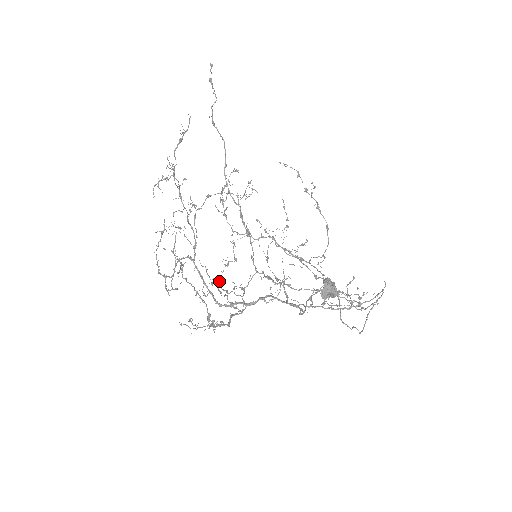
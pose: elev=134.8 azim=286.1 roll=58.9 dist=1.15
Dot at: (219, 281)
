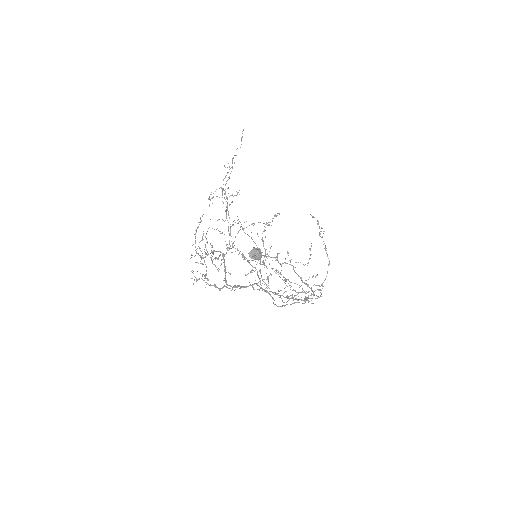
Dot at: (206, 242)
